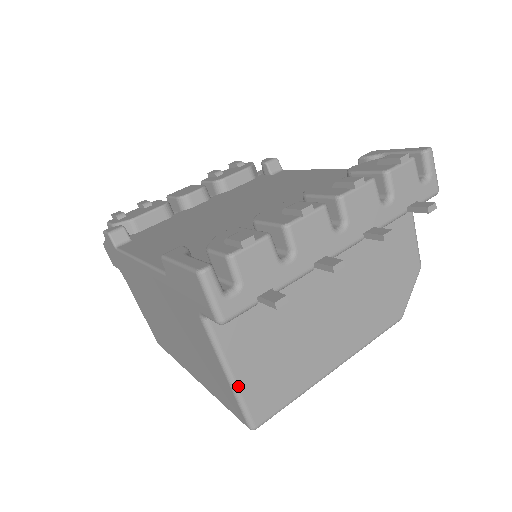
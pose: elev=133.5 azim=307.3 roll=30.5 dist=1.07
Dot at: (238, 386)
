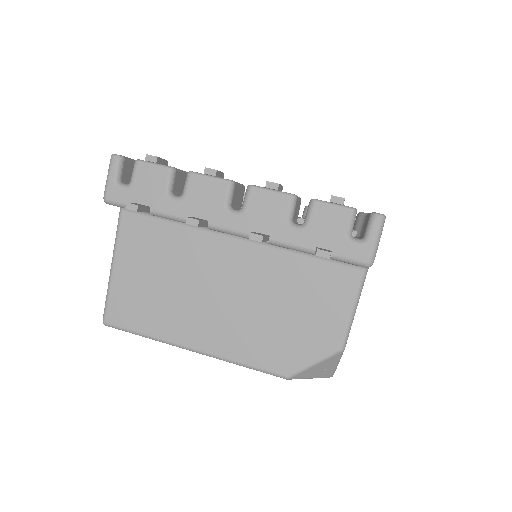
Dot at: (112, 278)
